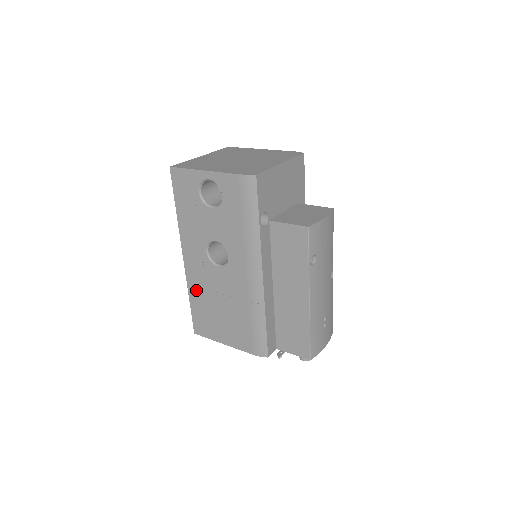
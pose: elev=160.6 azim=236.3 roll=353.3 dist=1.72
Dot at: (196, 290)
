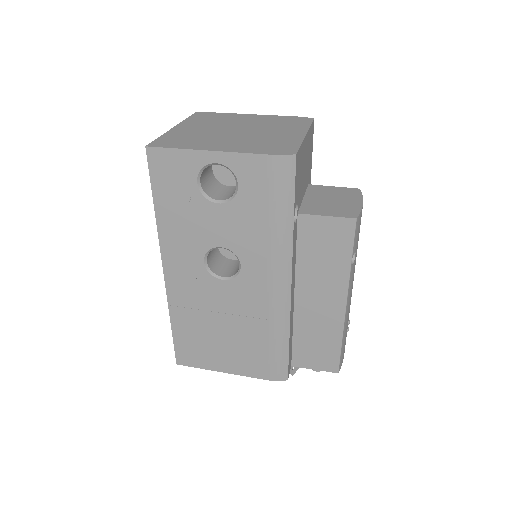
Dot at: (183, 312)
